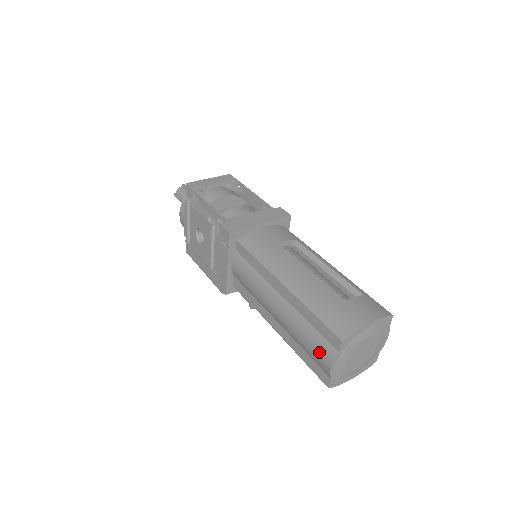
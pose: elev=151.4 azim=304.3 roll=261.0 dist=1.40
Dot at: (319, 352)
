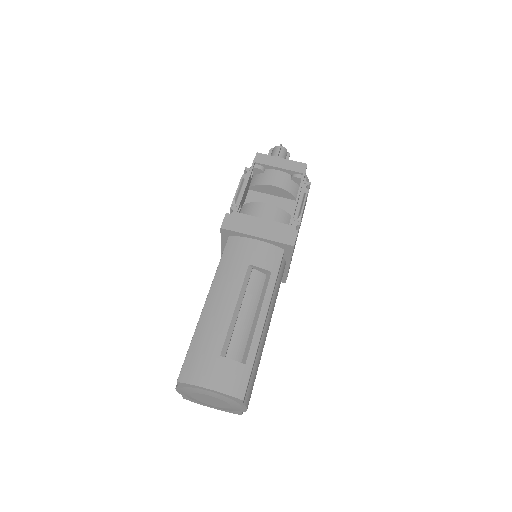
Dot at: occluded
